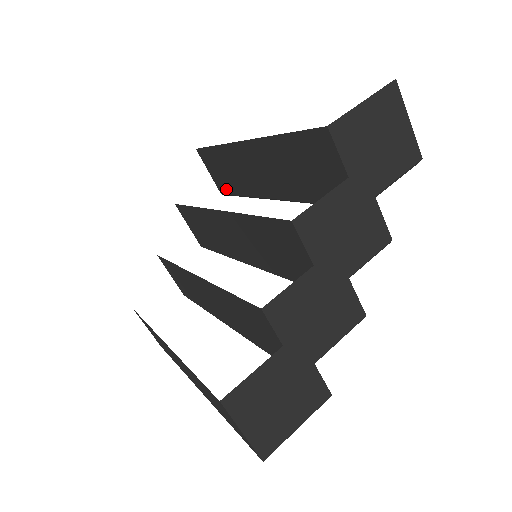
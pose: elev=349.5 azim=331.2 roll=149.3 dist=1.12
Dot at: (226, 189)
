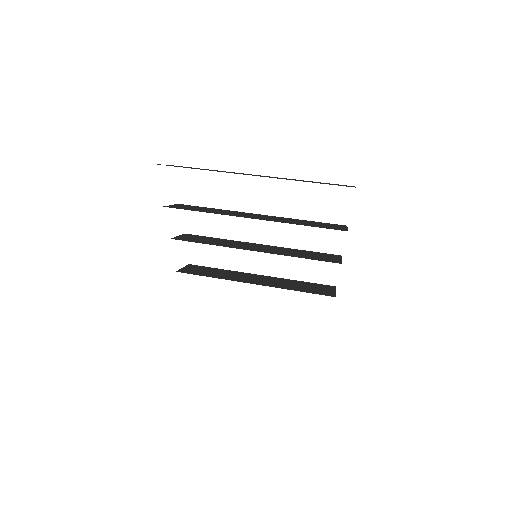
Dot at: occluded
